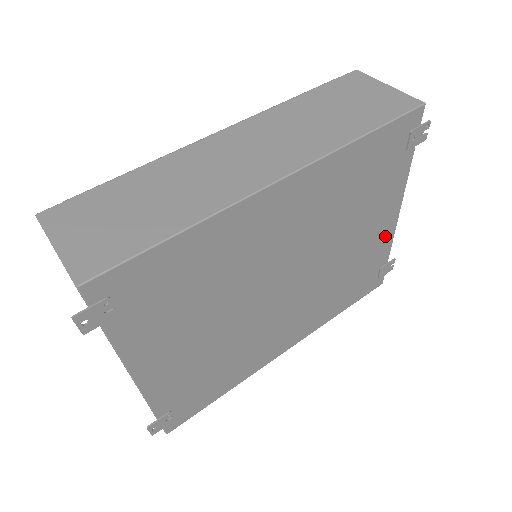
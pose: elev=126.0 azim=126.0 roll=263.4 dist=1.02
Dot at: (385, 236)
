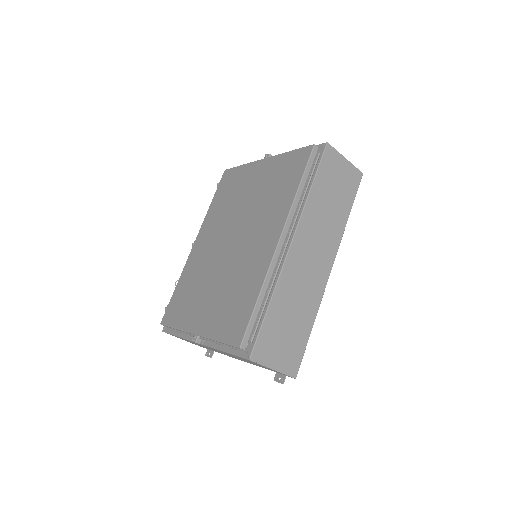
Dot at: occluded
